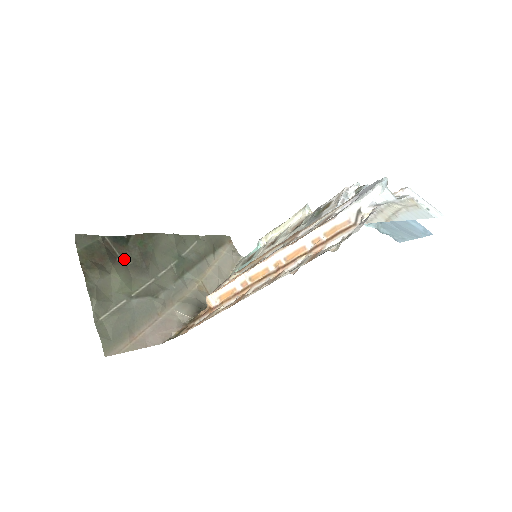
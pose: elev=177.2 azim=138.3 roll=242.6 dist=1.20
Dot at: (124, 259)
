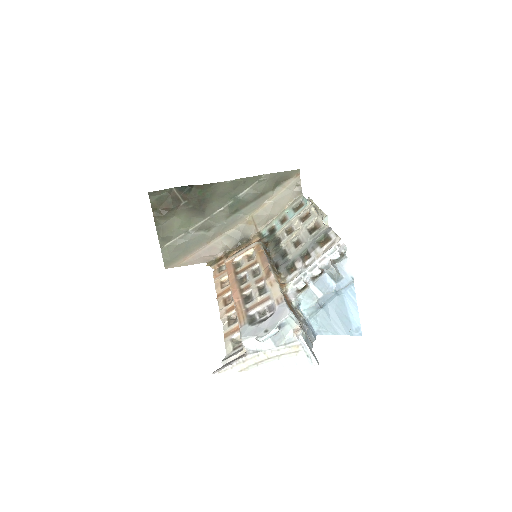
Dot at: (186, 204)
